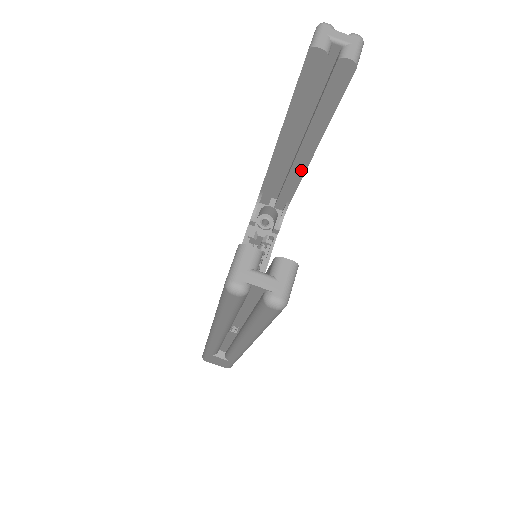
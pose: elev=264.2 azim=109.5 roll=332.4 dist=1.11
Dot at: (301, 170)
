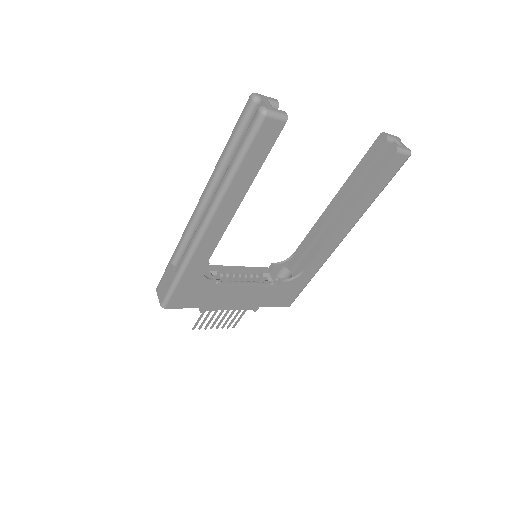
Dot at: (328, 236)
